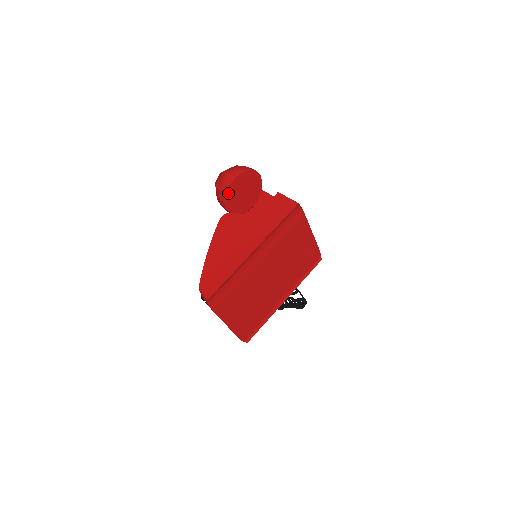
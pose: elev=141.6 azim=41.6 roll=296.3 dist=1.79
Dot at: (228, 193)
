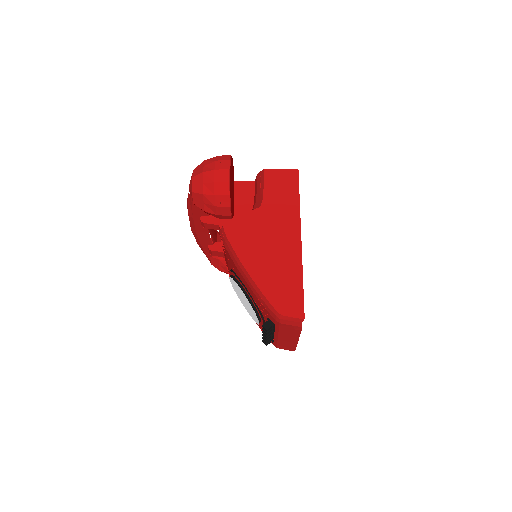
Dot at: (230, 193)
